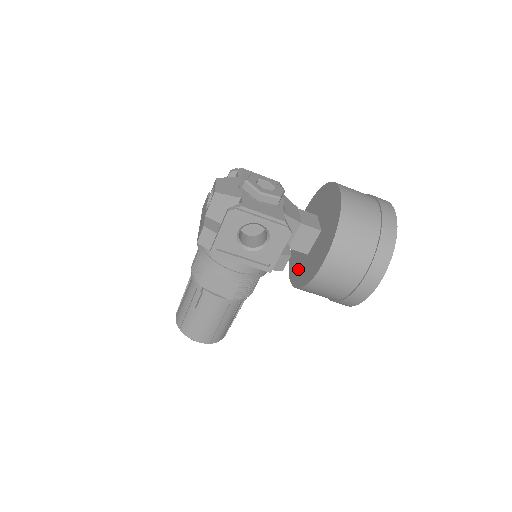
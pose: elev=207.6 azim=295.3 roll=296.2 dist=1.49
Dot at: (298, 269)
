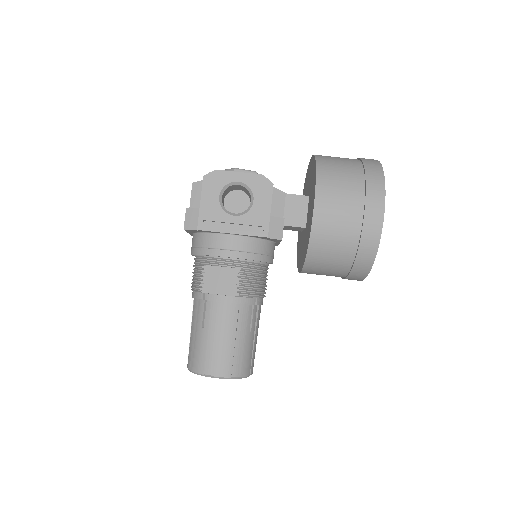
Dot at: (303, 250)
